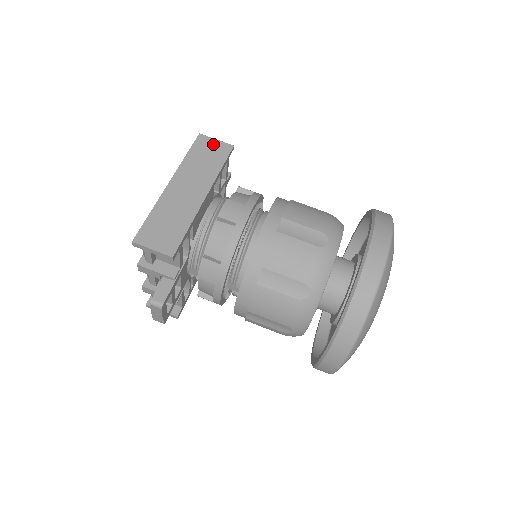
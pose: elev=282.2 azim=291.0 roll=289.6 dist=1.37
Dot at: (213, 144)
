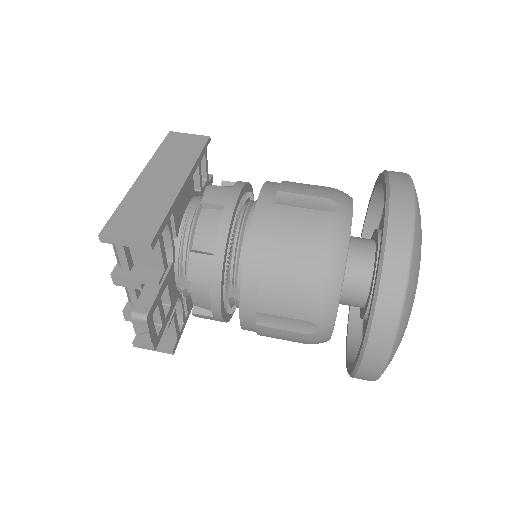
Dot at: (186, 138)
